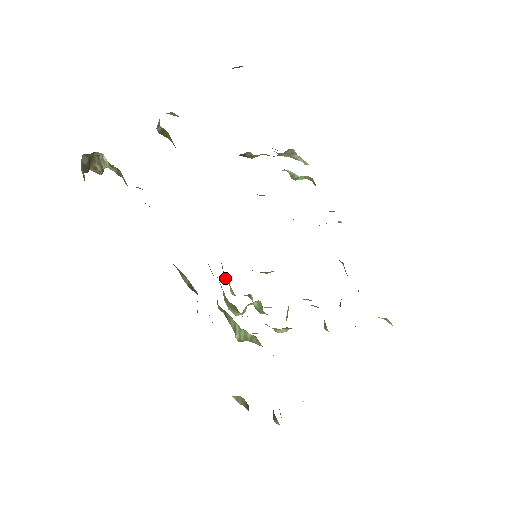
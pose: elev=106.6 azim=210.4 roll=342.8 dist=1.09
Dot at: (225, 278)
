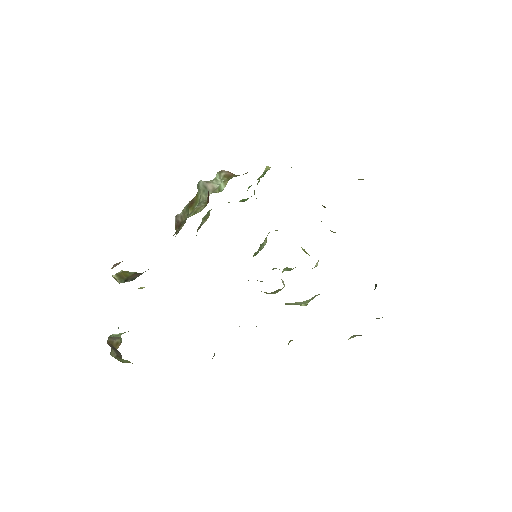
Dot at: occluded
